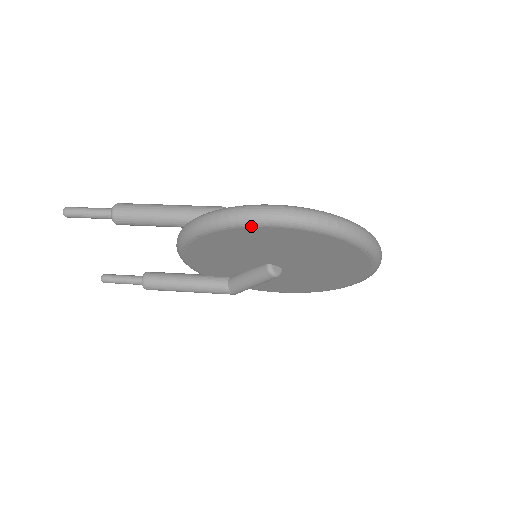
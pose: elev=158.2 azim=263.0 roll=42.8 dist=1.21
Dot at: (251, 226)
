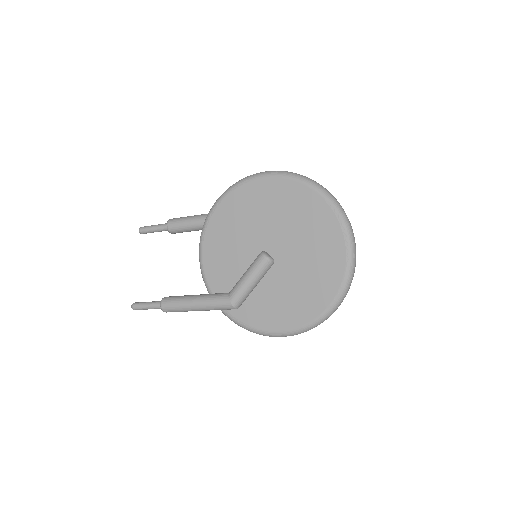
Dot at: (249, 180)
